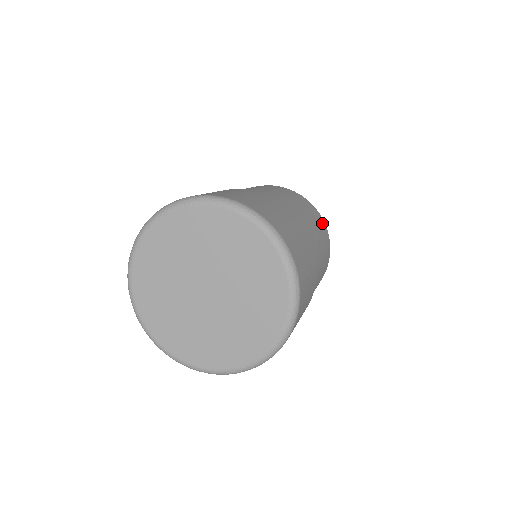
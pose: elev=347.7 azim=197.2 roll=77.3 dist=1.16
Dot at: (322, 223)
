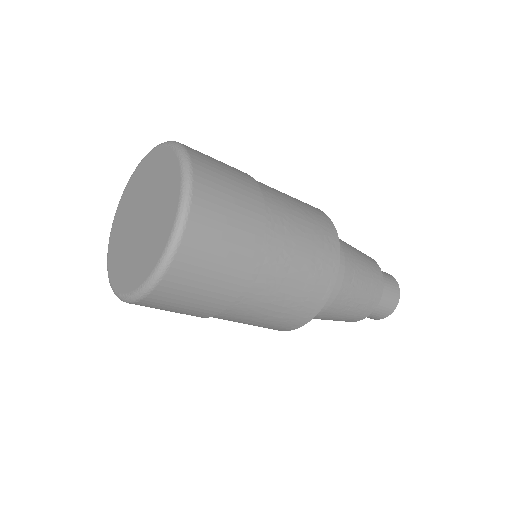
Dot at: (331, 262)
